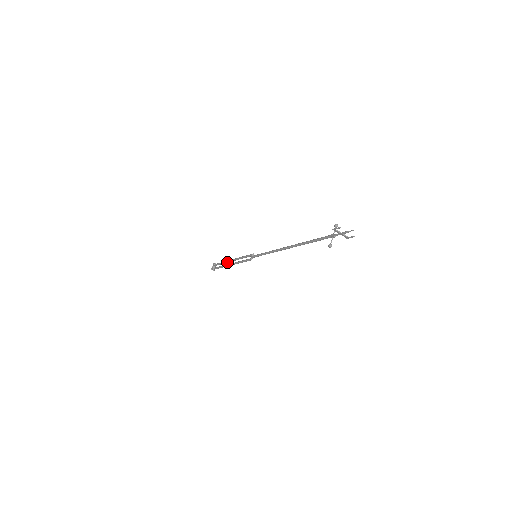
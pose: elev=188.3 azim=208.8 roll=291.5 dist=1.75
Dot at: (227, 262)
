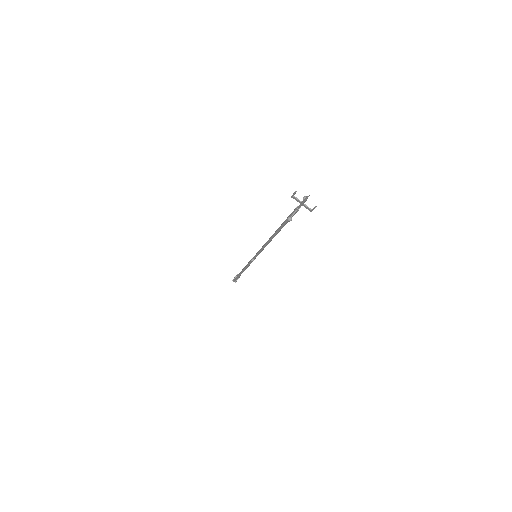
Dot at: occluded
